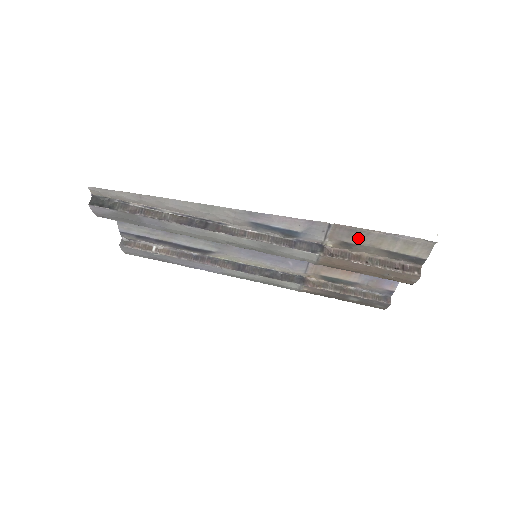
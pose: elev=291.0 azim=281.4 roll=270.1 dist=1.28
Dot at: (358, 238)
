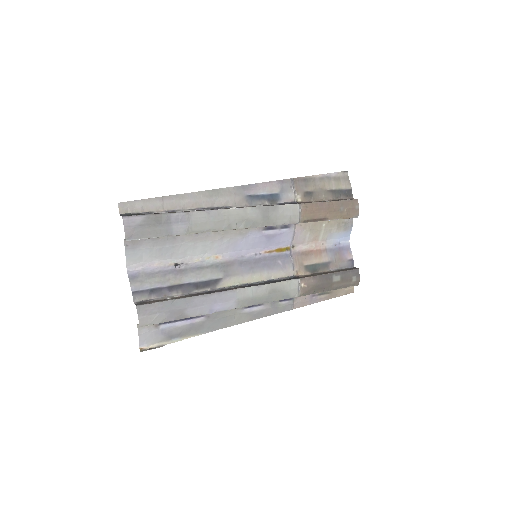
Dot at: (311, 185)
